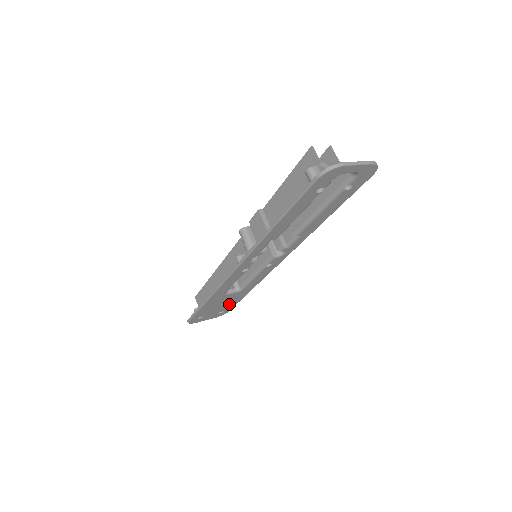
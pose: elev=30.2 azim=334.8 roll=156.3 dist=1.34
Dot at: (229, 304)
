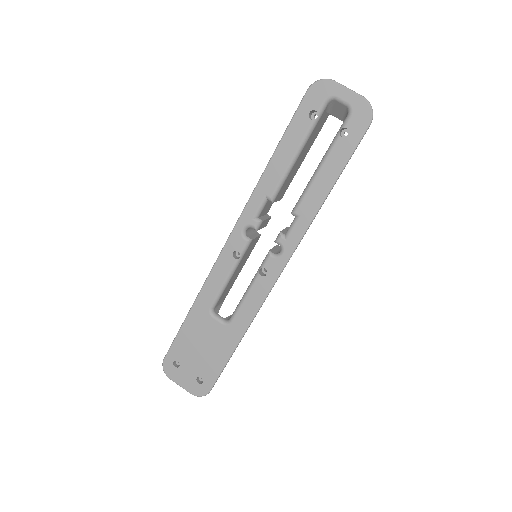
Dot at: (212, 360)
